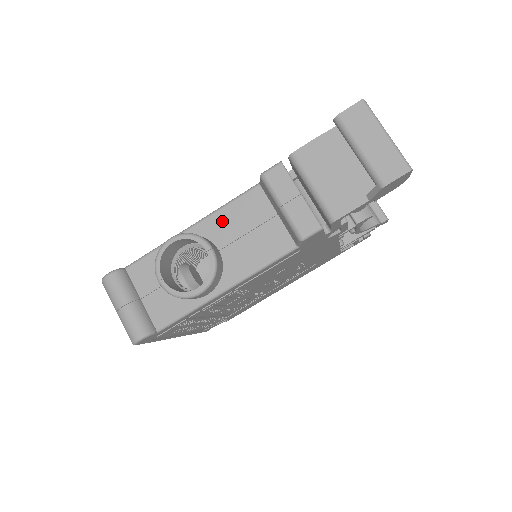
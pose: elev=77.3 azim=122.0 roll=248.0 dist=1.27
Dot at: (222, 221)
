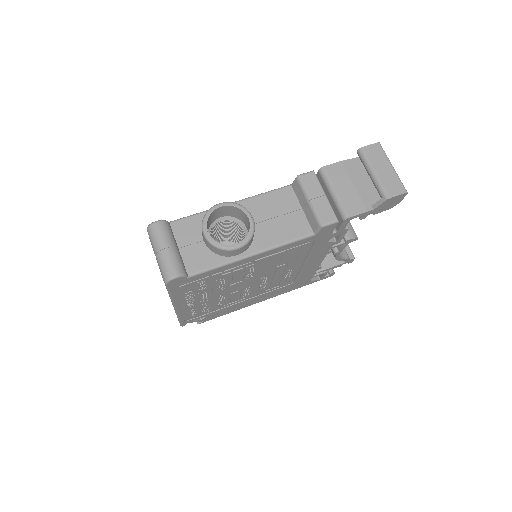
Dot at: (258, 204)
